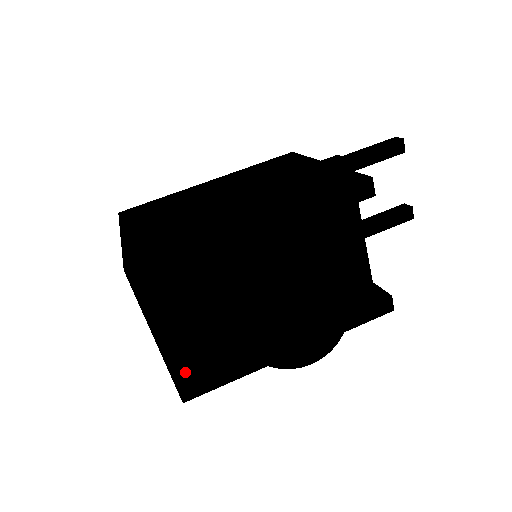
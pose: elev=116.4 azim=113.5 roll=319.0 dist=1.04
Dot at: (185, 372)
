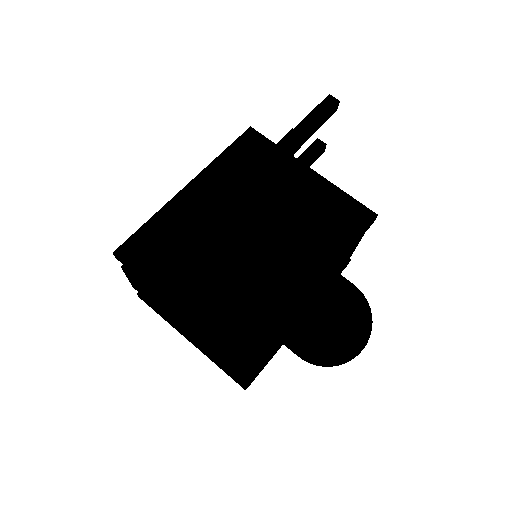
Dot at: (253, 378)
